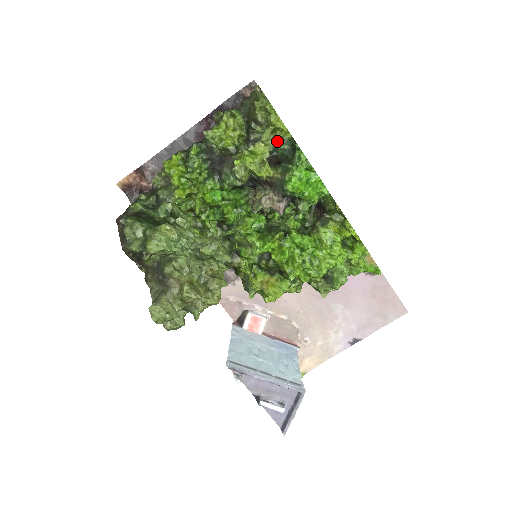
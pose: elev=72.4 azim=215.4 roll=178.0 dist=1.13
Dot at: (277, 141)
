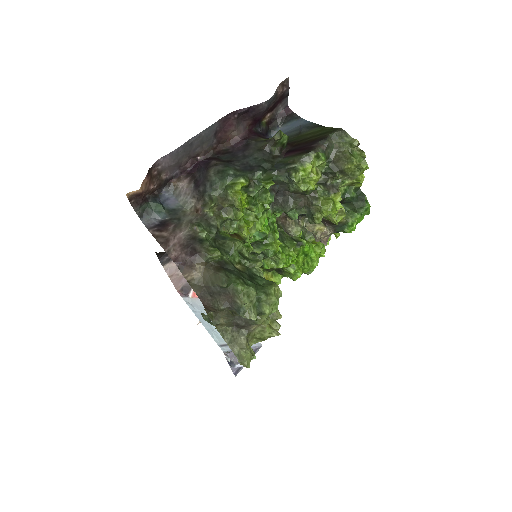
Dot at: (348, 188)
